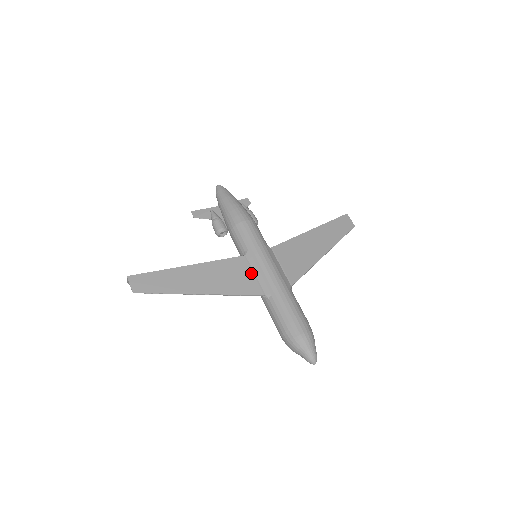
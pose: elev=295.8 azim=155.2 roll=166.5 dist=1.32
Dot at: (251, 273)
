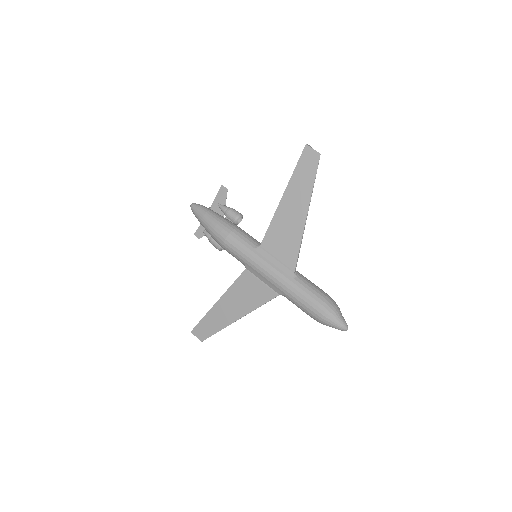
Dot at: (259, 282)
